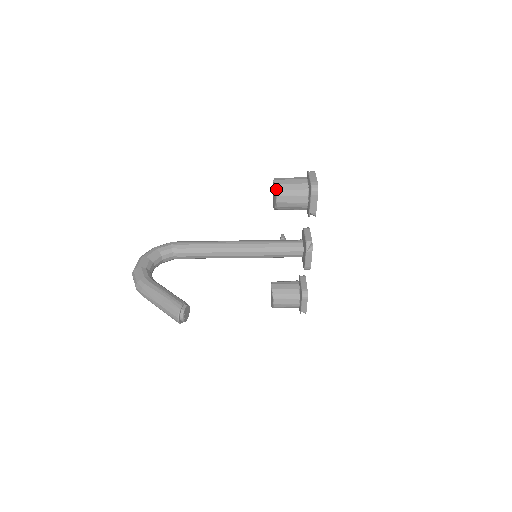
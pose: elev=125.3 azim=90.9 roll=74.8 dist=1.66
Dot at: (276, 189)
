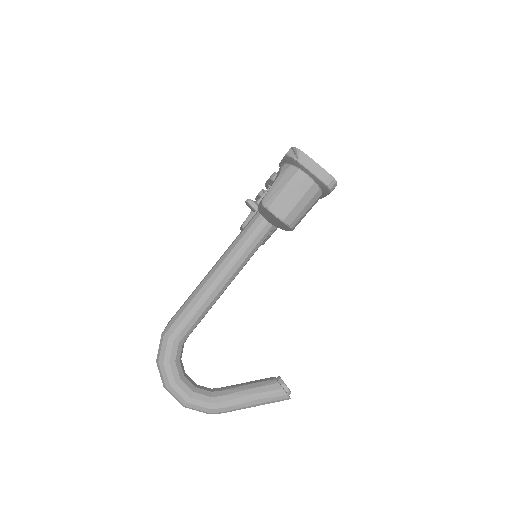
Dot at: (288, 224)
